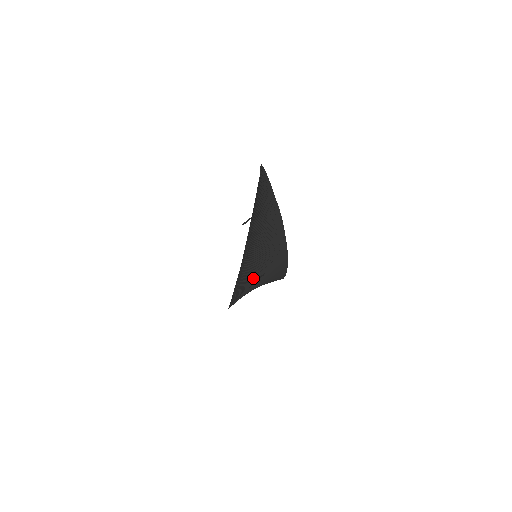
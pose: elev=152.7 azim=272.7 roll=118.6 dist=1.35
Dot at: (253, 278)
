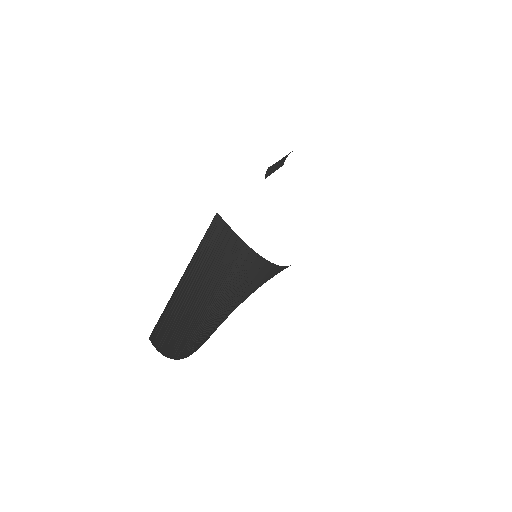
Dot at: (237, 305)
